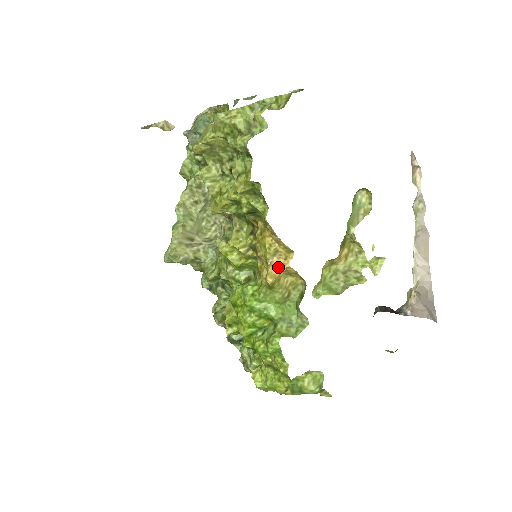
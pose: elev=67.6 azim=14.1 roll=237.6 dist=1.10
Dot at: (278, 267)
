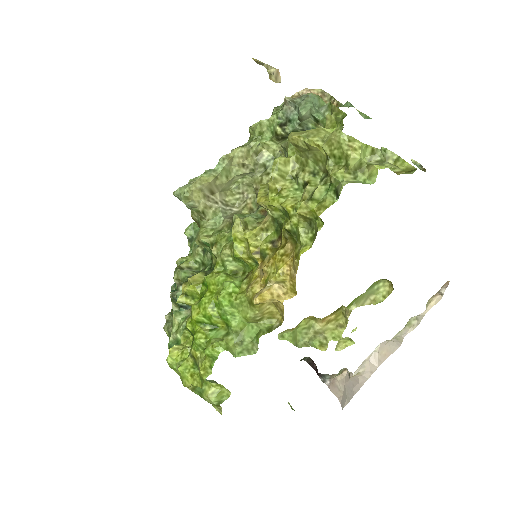
Dot at: (273, 295)
